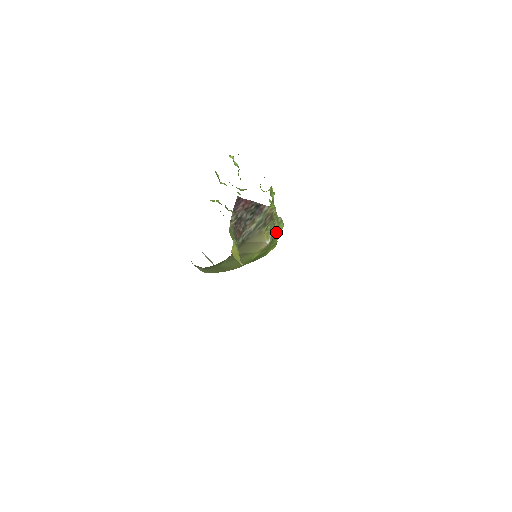
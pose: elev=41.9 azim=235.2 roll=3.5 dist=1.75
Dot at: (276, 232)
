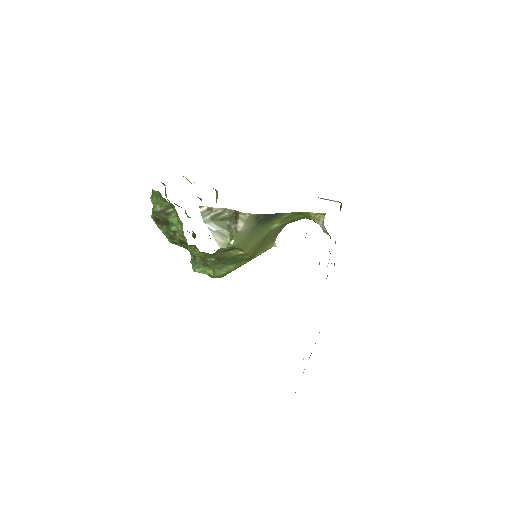
Dot at: occluded
